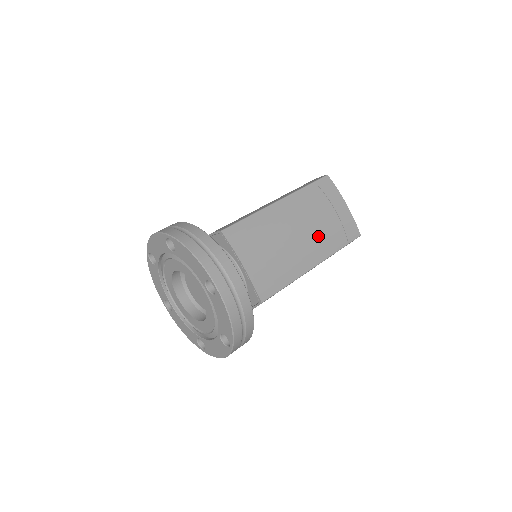
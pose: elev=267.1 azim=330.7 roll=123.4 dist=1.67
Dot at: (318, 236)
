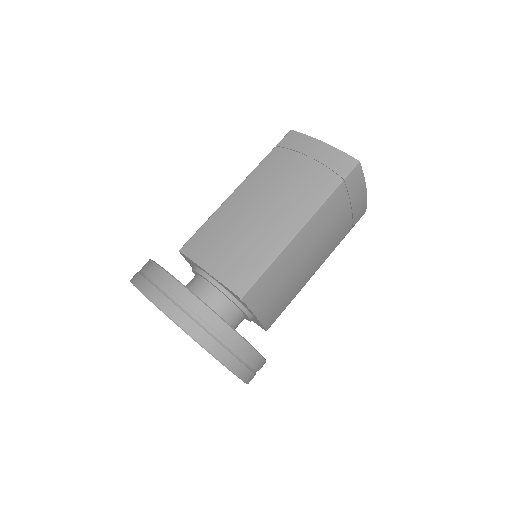
Dot at: (293, 194)
